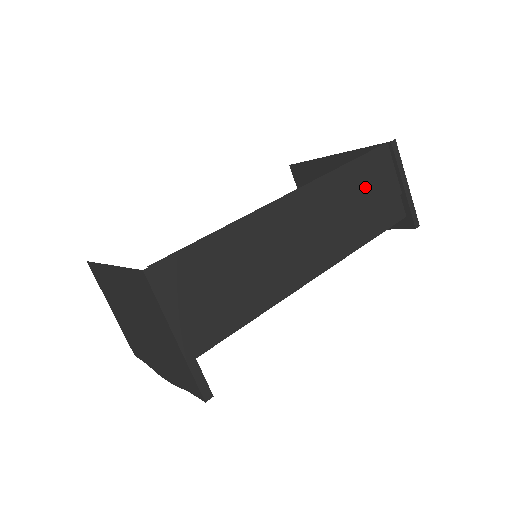
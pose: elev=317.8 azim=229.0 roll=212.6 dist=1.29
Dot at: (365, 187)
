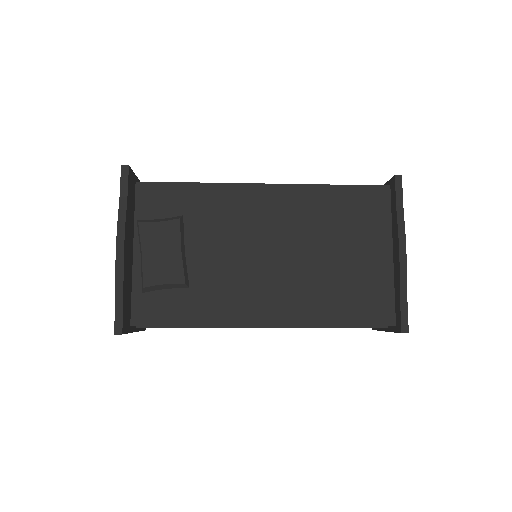
Dot at: occluded
